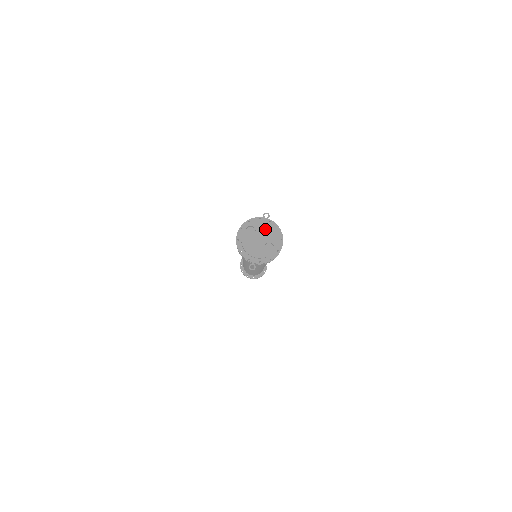
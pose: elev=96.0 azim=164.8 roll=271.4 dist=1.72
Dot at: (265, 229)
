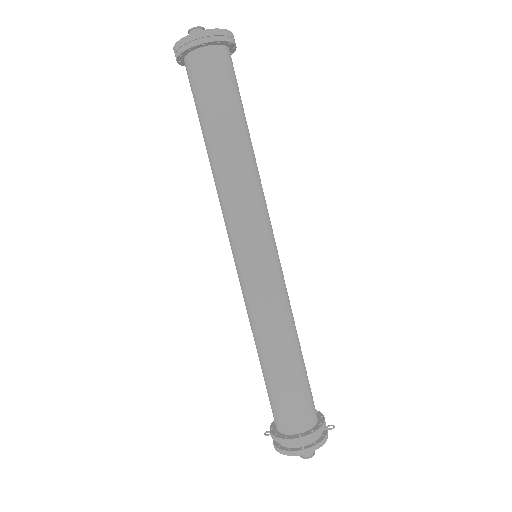
Dot at: occluded
